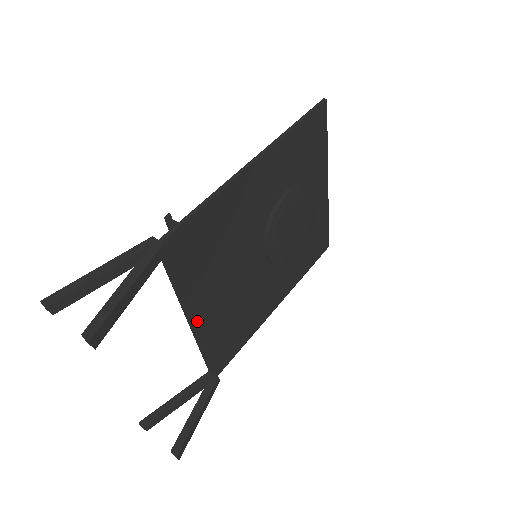
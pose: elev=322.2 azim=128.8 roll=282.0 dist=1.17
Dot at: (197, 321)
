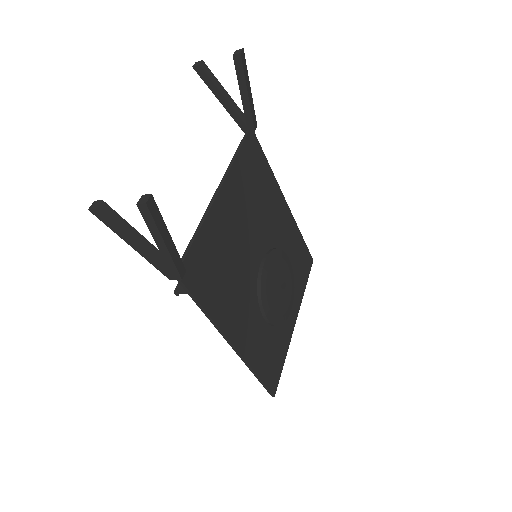
Dot at: (221, 197)
